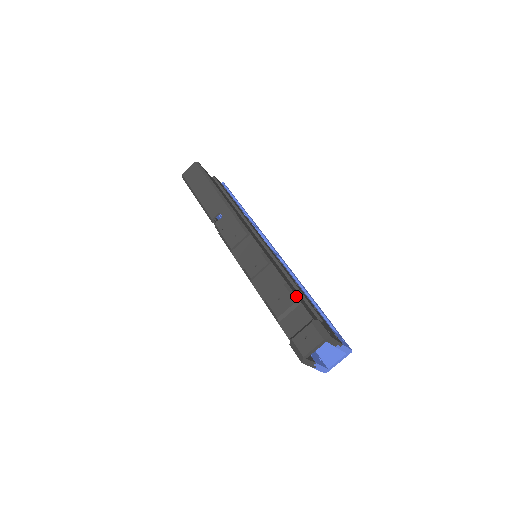
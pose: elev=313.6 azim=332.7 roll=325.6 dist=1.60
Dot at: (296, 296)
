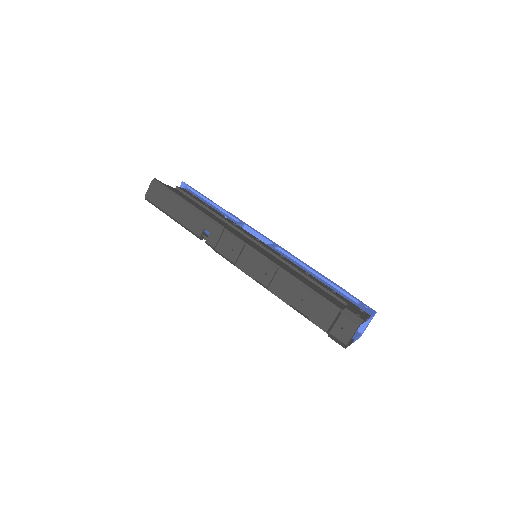
Dot at: (317, 293)
